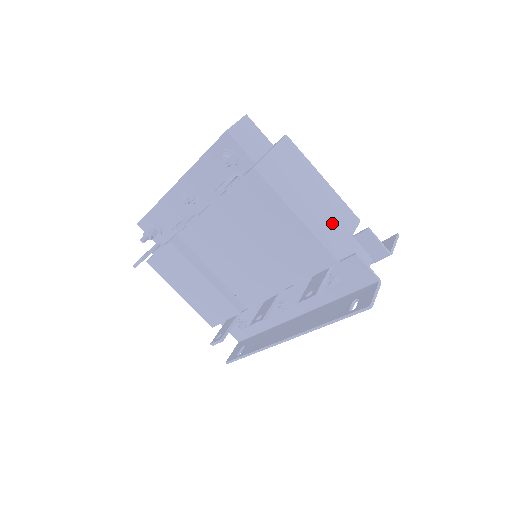
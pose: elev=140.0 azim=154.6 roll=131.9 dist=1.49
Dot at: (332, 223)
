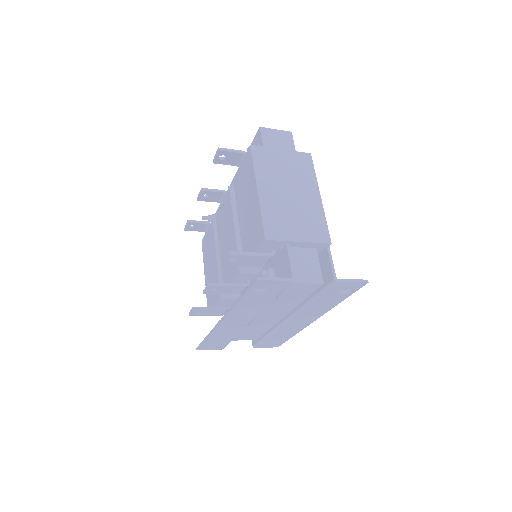
Dot at: (292, 219)
